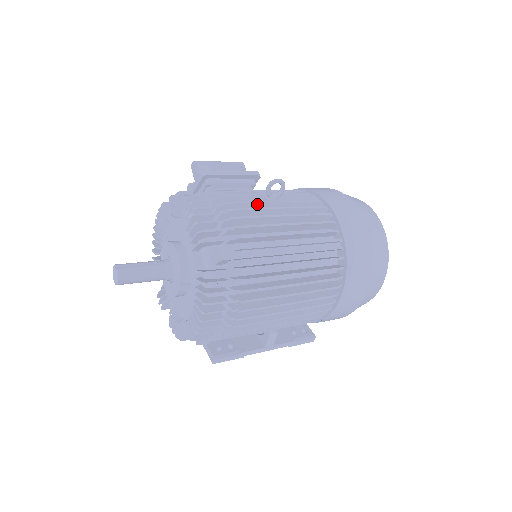
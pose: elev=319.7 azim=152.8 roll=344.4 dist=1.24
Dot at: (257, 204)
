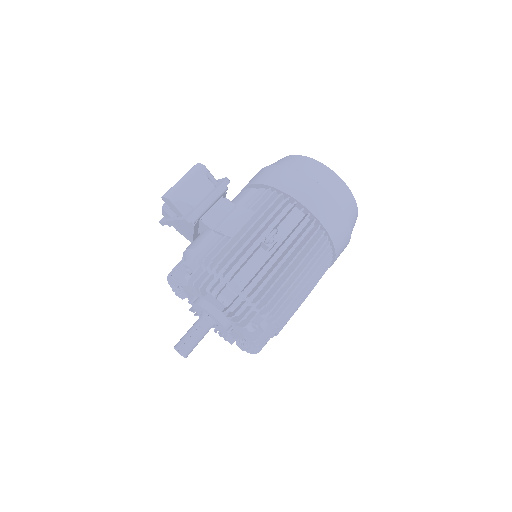
Dot at: occluded
